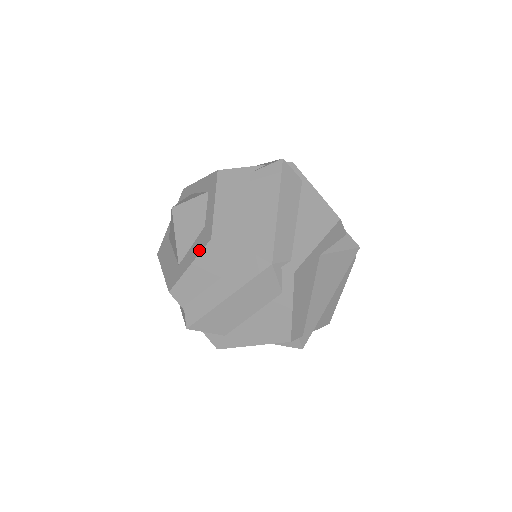
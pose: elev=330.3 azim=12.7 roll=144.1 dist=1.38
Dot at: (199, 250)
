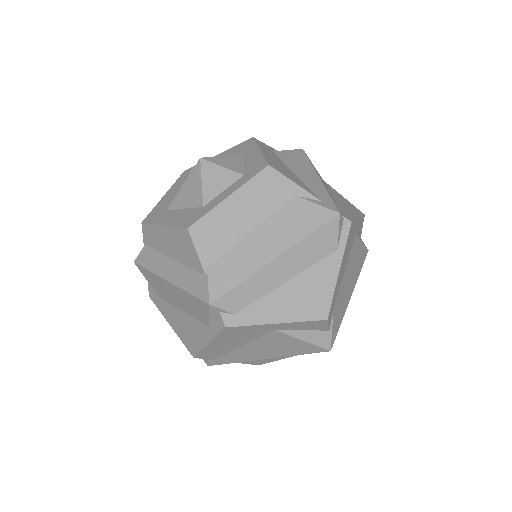
Dot at: (177, 223)
